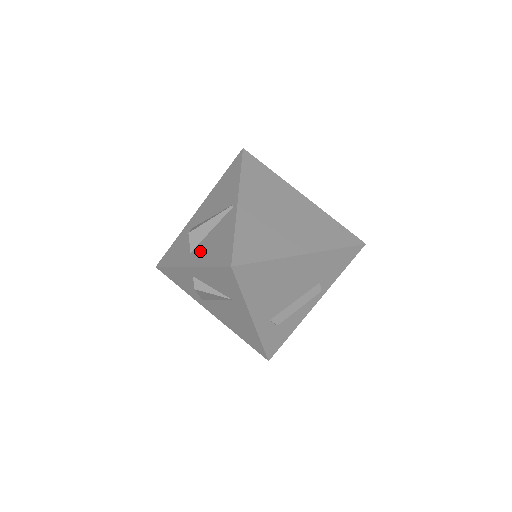
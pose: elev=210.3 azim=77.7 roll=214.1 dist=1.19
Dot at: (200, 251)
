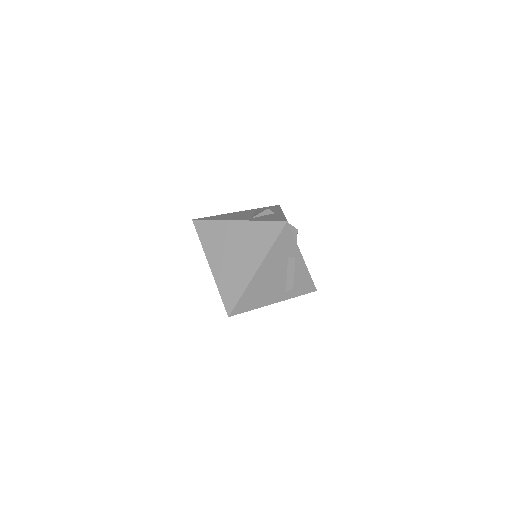
Dot at: occluded
